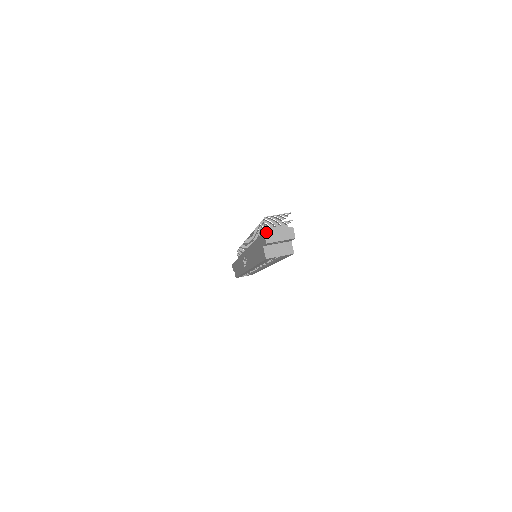
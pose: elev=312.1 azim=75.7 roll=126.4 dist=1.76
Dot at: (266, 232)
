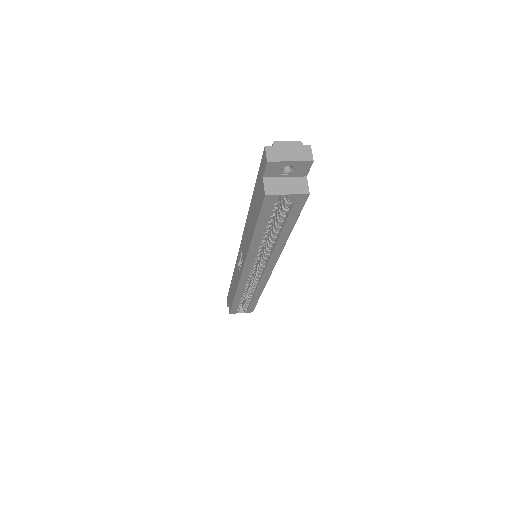
Dot at: (268, 146)
